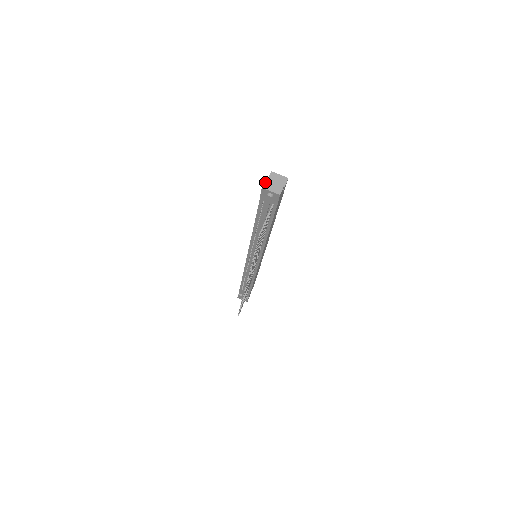
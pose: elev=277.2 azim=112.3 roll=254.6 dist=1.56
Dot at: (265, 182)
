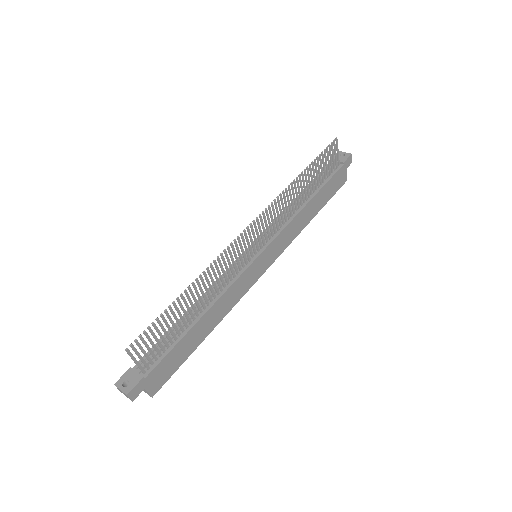
Dot at: occluded
